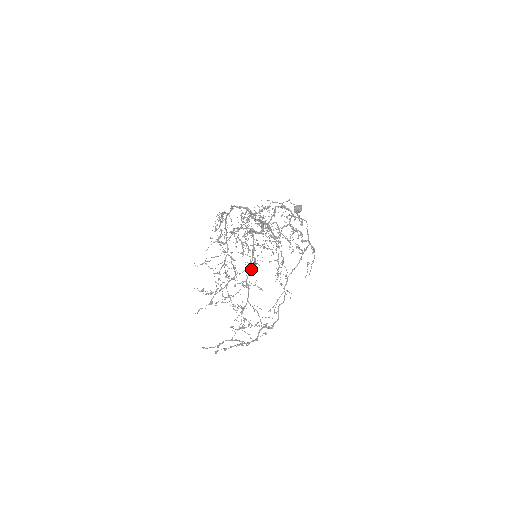
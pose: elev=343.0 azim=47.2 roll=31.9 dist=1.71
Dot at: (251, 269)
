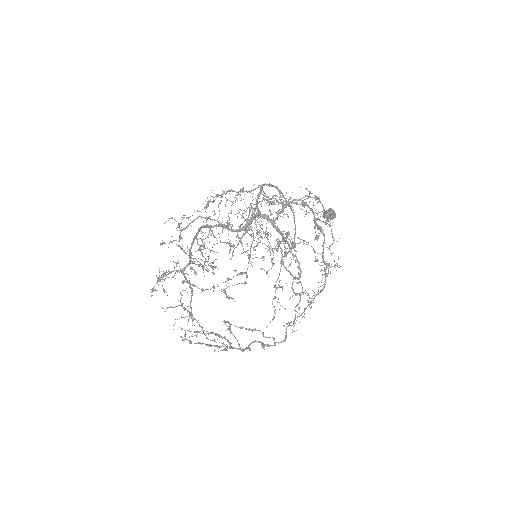
Dot at: (194, 272)
